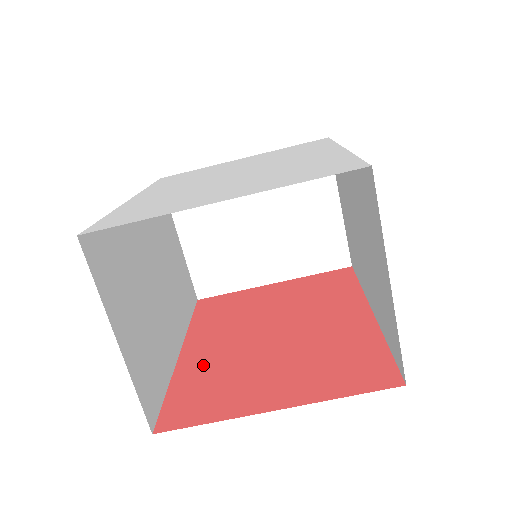
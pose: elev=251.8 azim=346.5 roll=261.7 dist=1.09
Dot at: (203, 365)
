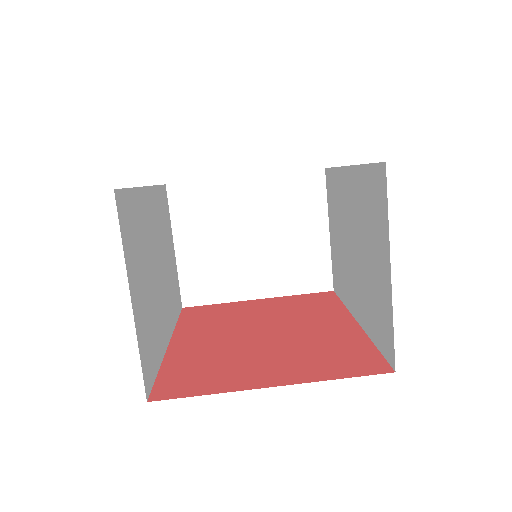
Dot at: (194, 354)
